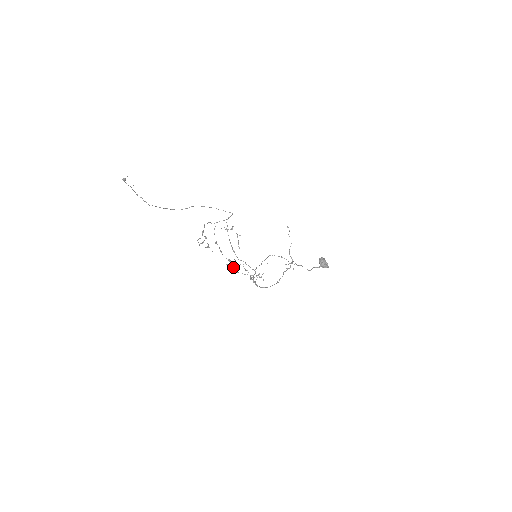
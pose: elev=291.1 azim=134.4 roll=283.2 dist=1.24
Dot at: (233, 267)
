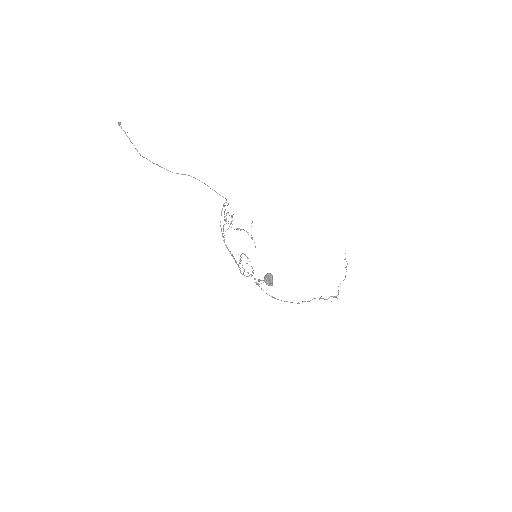
Dot at: (233, 256)
